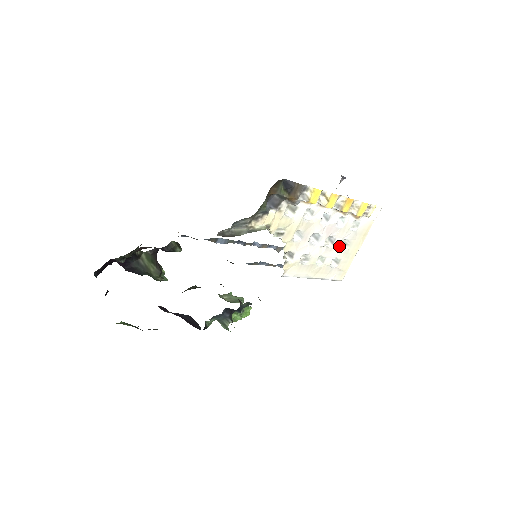
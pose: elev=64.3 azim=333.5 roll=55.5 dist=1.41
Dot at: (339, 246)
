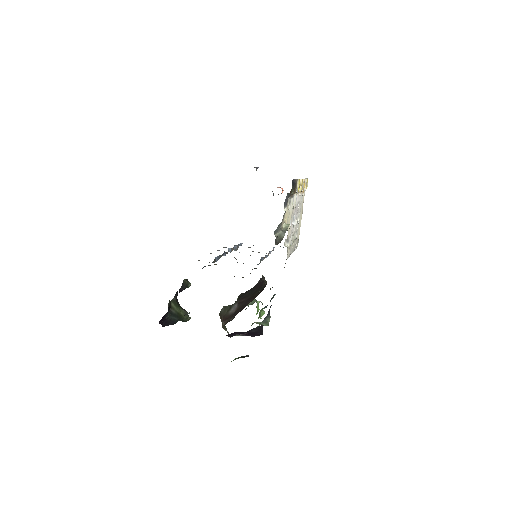
Dot at: occluded
